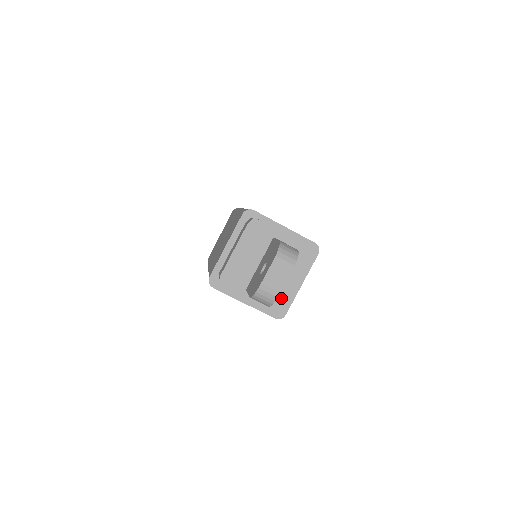
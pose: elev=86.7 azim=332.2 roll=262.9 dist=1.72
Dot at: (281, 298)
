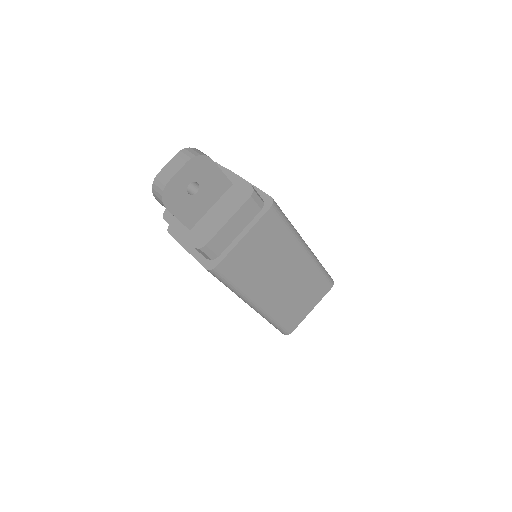
Dot at: (205, 232)
